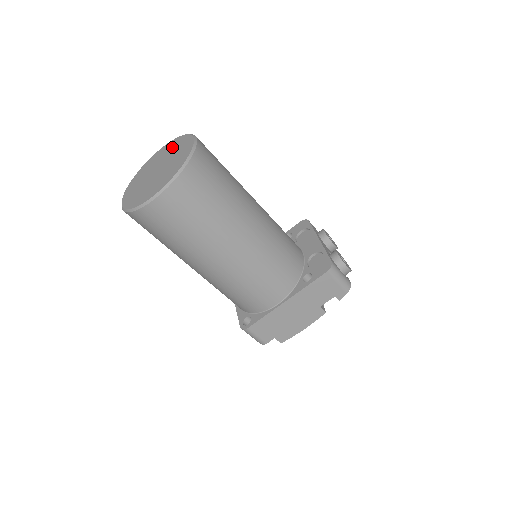
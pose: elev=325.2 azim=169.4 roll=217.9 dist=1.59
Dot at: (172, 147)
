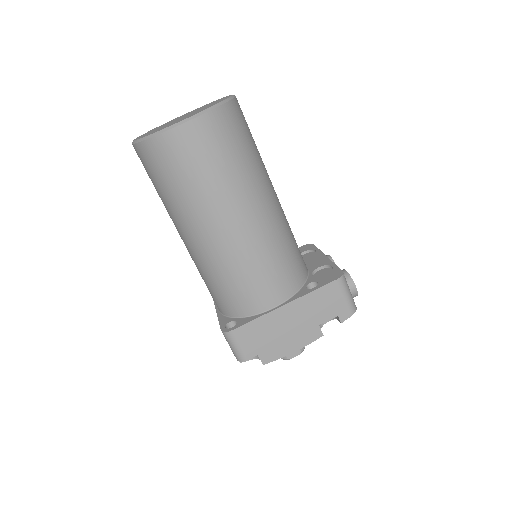
Dot at: occluded
